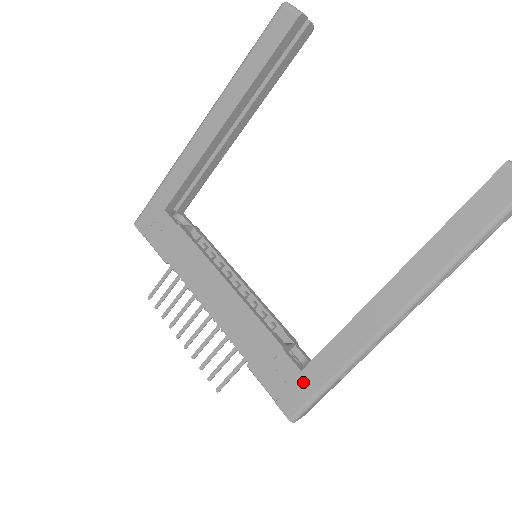
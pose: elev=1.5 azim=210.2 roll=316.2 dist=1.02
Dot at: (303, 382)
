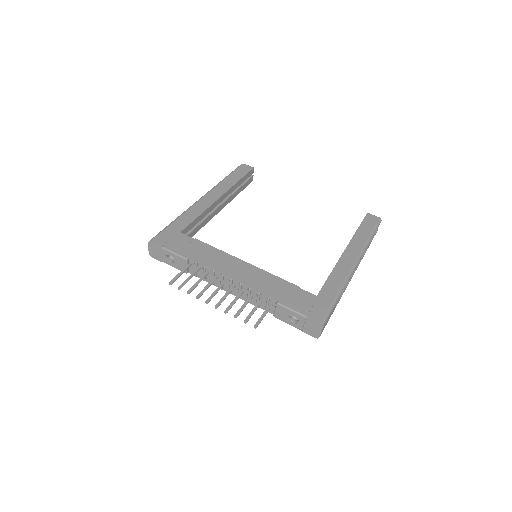
Dot at: (321, 301)
